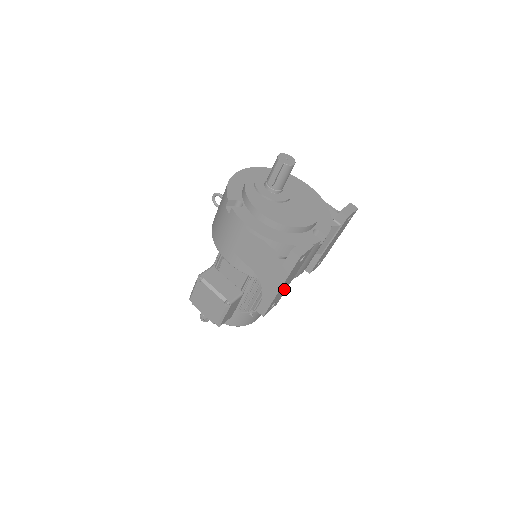
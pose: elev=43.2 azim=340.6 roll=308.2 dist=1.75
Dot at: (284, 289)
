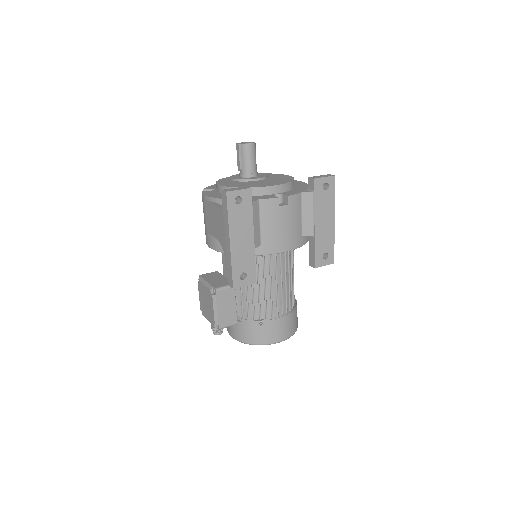
Dot at: (247, 253)
